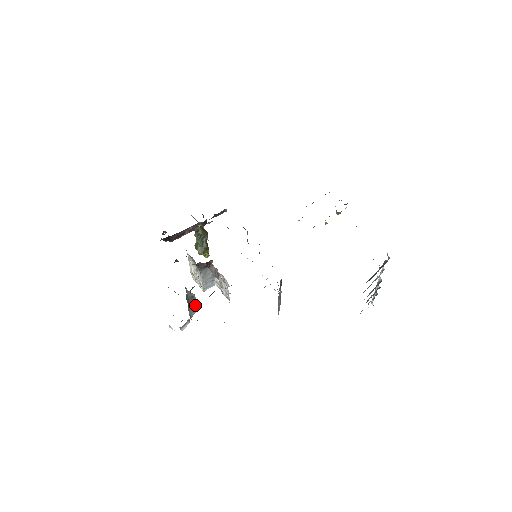
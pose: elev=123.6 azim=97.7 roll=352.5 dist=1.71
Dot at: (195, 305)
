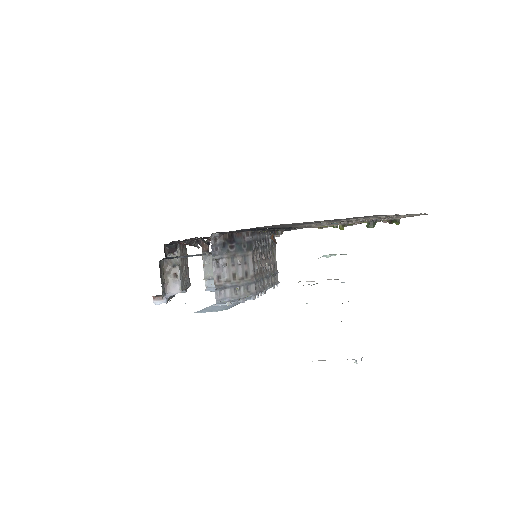
Dot at: (178, 284)
